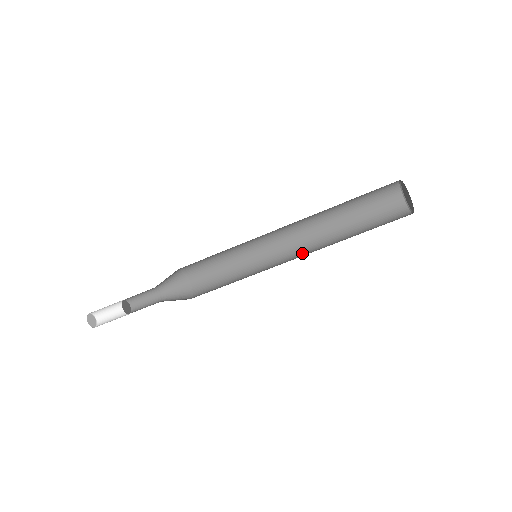
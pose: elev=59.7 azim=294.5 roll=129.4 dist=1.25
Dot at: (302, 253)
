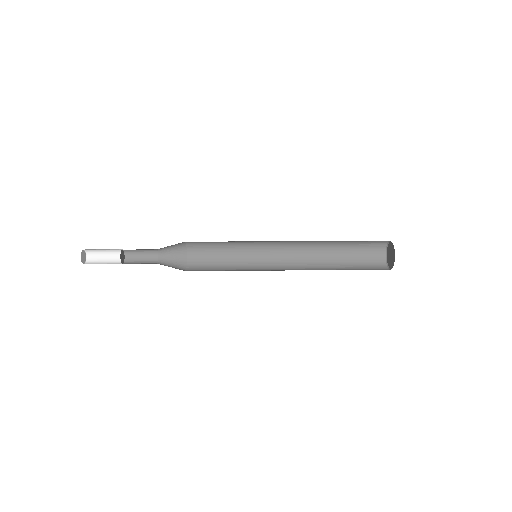
Dot at: occluded
